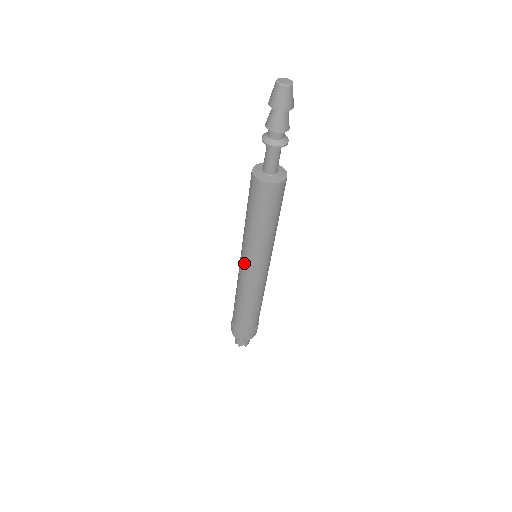
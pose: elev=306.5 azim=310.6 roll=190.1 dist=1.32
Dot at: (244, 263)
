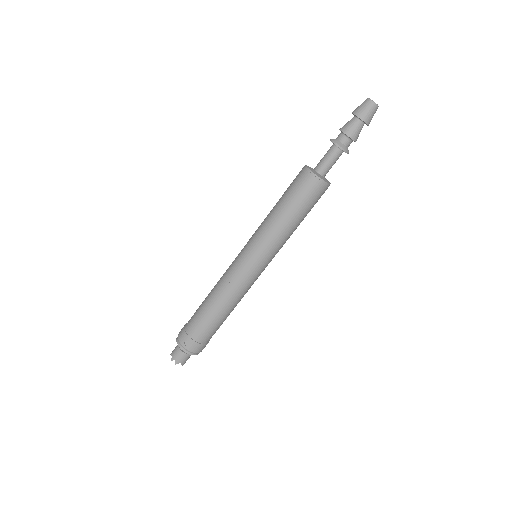
Dot at: (249, 258)
